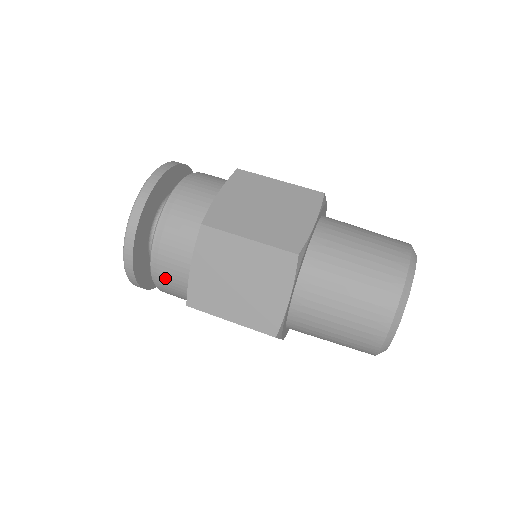
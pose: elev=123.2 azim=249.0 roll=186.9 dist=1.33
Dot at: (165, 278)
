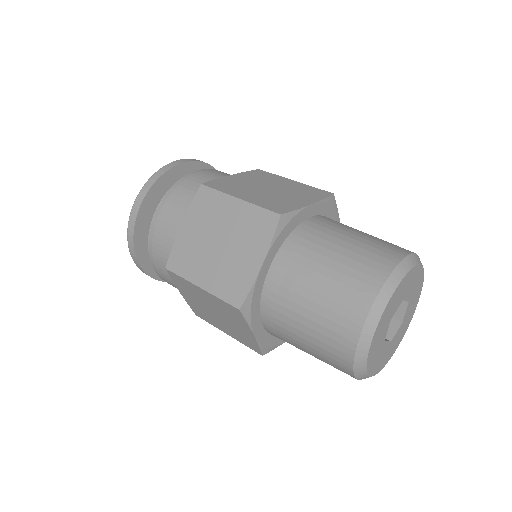
Dot at: occluded
